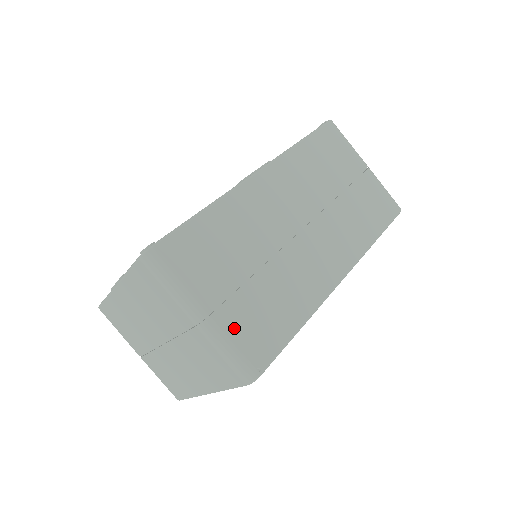
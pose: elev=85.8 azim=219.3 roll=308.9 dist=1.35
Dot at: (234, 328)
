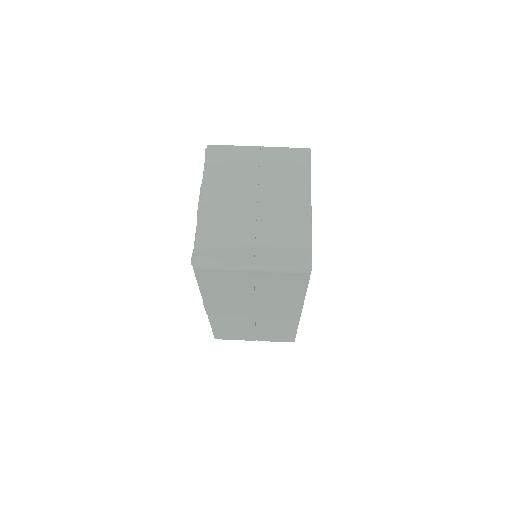
Dot at: occluded
